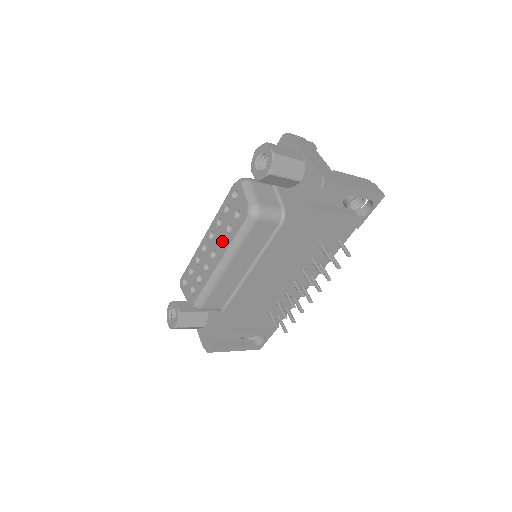
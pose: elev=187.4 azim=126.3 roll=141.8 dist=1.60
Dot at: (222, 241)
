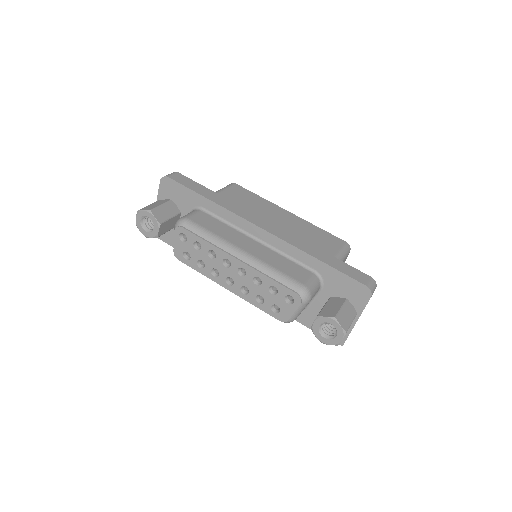
Dot at: (246, 286)
